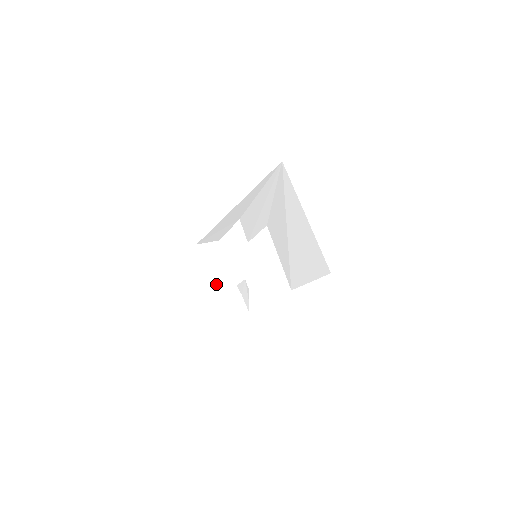
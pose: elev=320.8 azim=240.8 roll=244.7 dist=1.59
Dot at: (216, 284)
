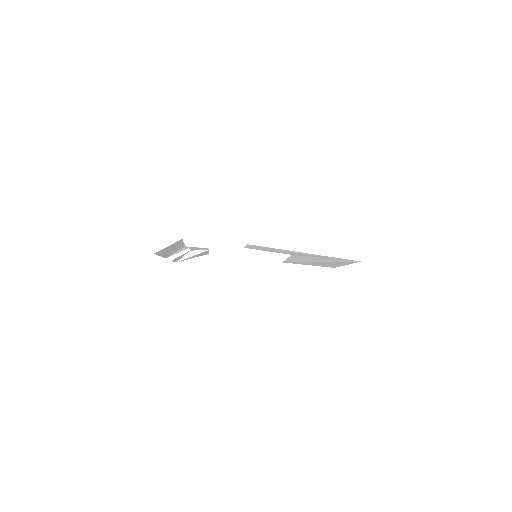
Dot at: (164, 256)
